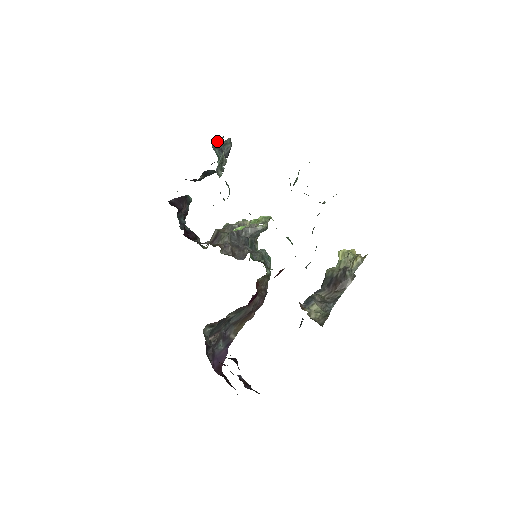
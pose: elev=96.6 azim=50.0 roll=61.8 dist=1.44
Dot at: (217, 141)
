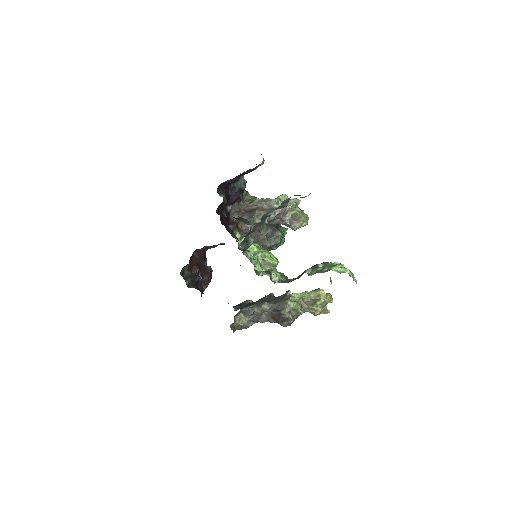
Dot at: occluded
